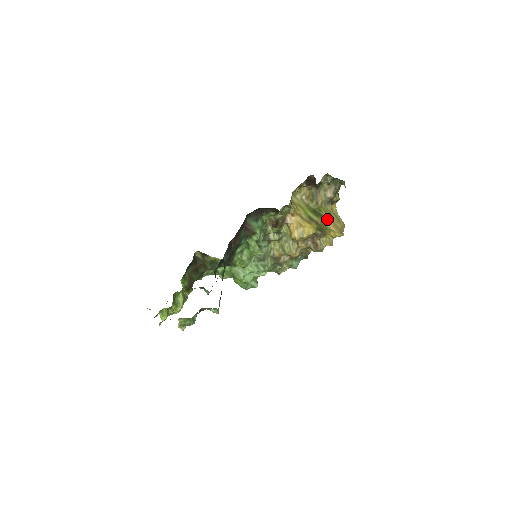
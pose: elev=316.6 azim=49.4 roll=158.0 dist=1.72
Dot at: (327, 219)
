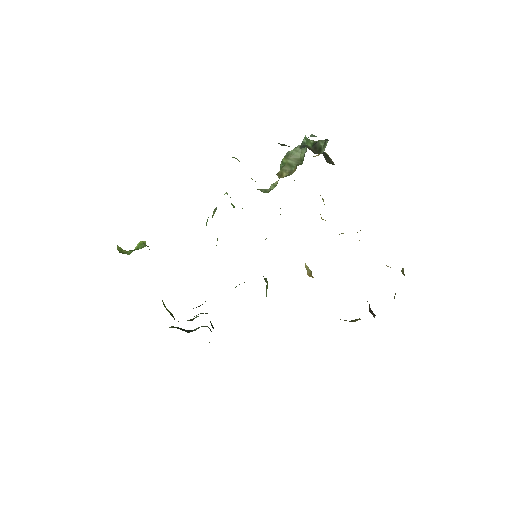
Dot at: occluded
